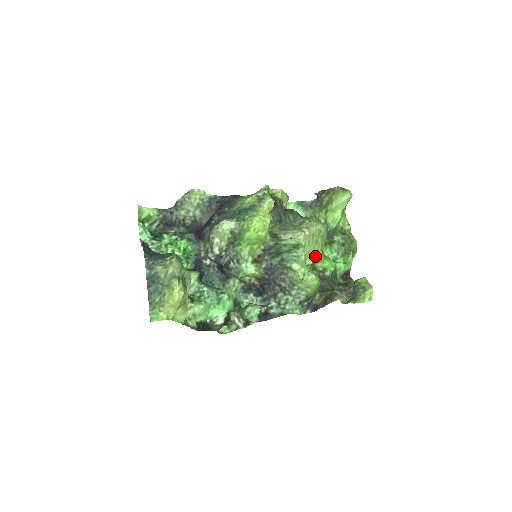
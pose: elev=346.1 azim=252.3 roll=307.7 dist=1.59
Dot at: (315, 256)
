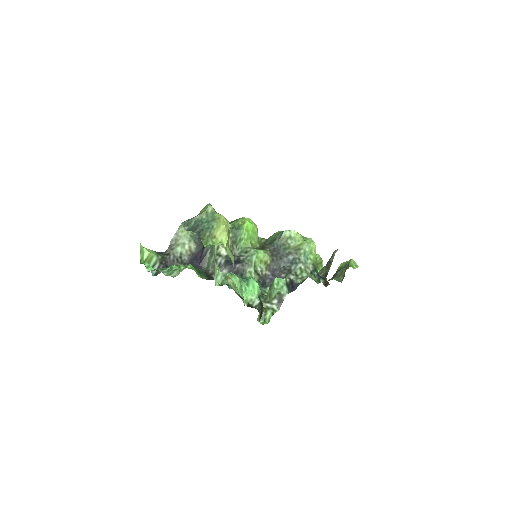
Dot at: occluded
